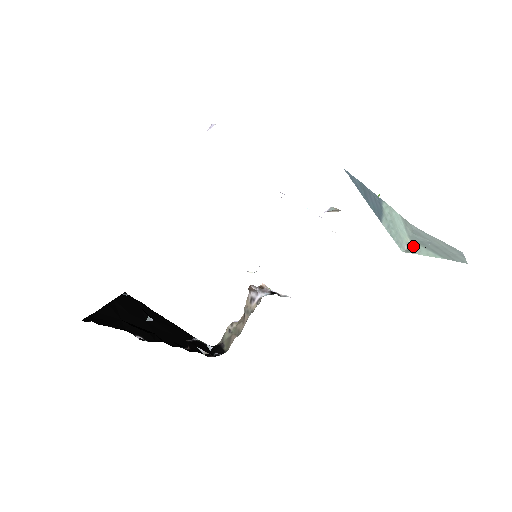
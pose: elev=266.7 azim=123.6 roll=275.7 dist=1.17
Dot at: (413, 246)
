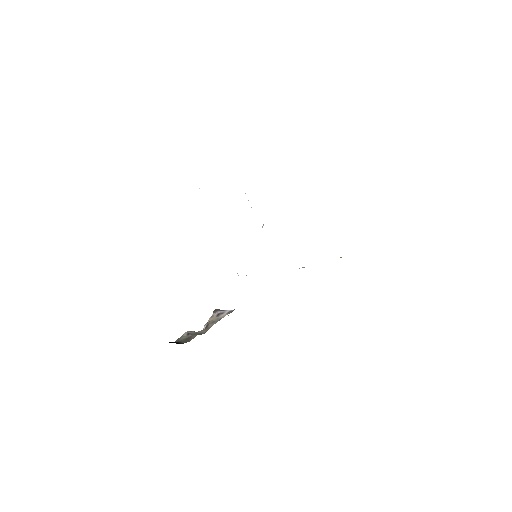
Dot at: occluded
